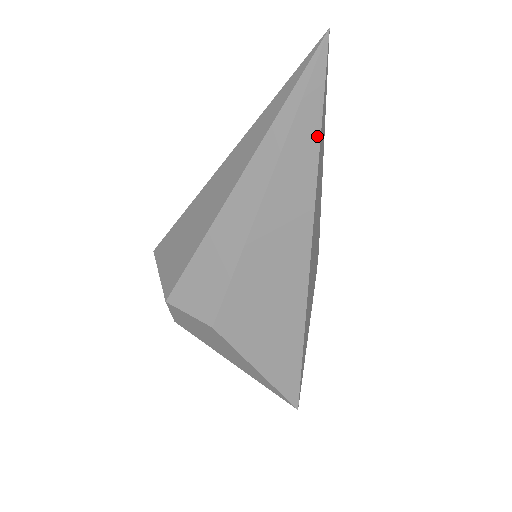
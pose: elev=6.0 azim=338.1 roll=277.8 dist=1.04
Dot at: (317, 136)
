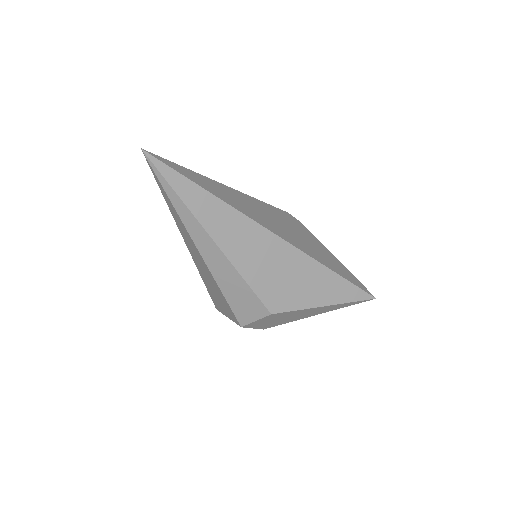
Dot at: (196, 187)
